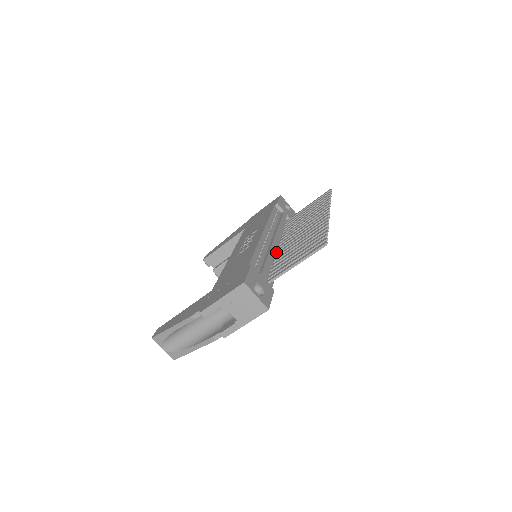
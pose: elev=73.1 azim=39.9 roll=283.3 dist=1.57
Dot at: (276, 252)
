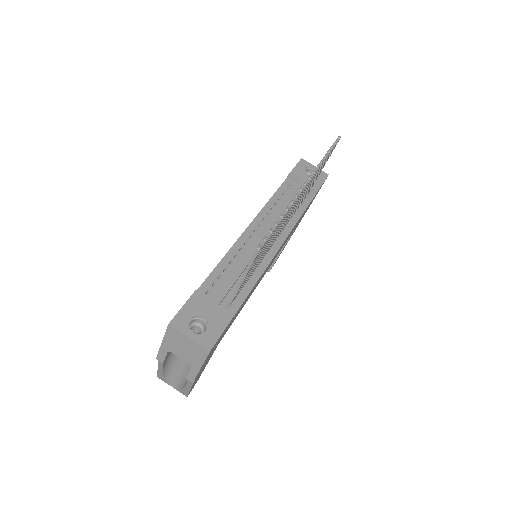
Dot at: occluded
